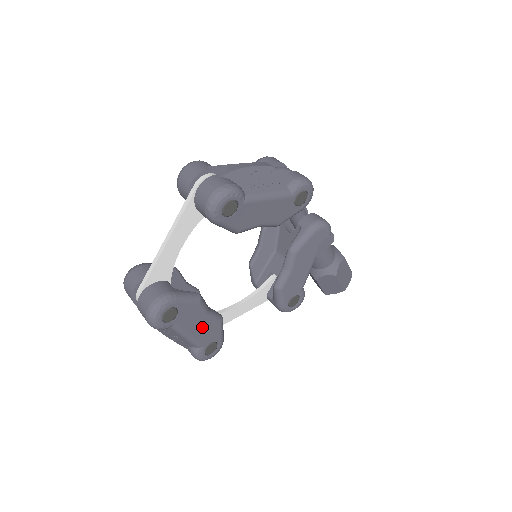
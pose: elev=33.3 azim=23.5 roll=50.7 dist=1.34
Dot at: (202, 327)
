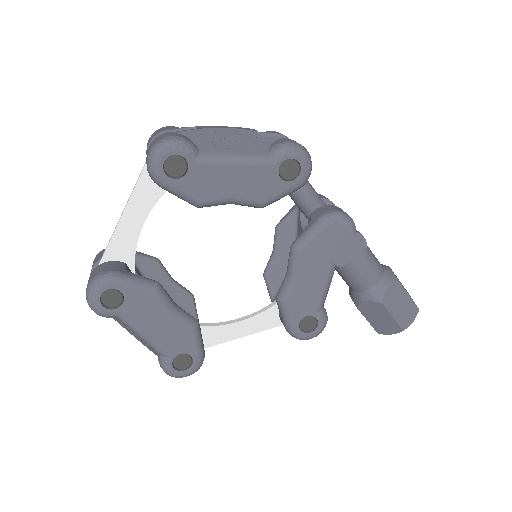
Dot at: (164, 328)
